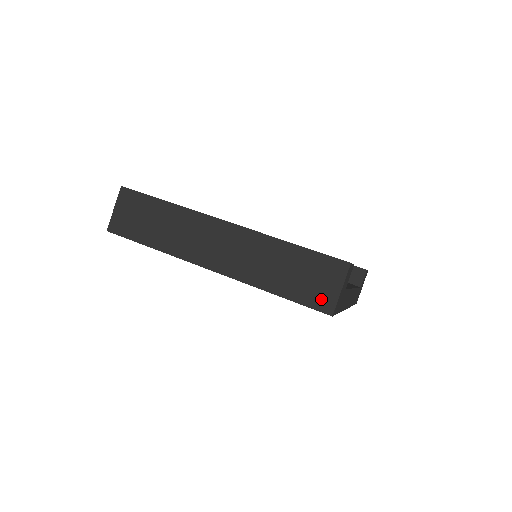
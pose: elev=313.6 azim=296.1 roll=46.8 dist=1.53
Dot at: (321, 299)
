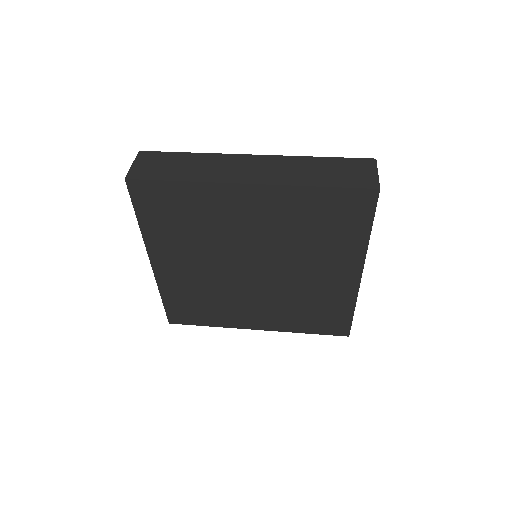
Dot at: (364, 181)
